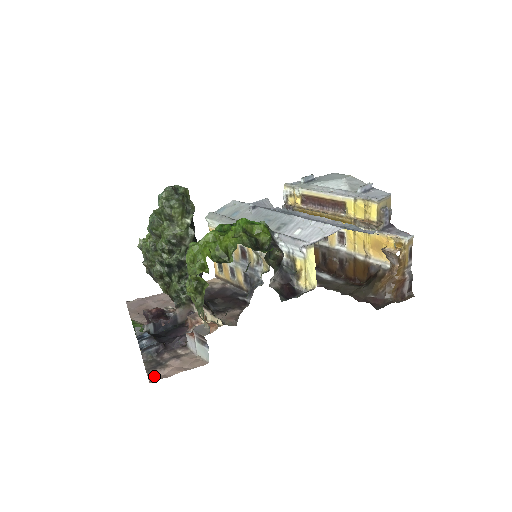
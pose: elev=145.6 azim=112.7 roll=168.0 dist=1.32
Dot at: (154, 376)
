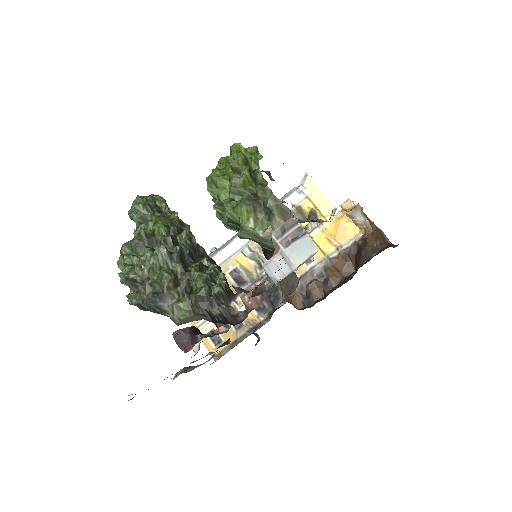
Dot at: occluded
